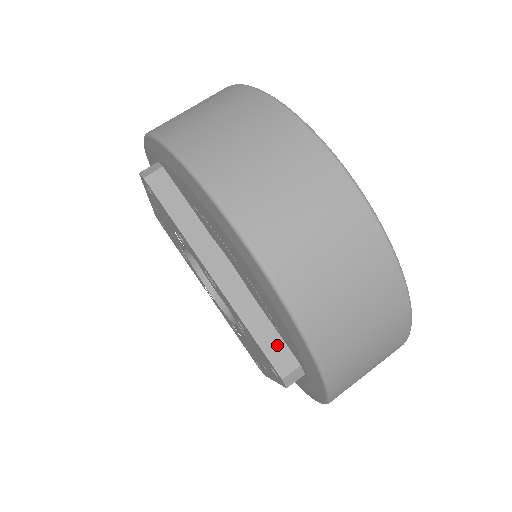
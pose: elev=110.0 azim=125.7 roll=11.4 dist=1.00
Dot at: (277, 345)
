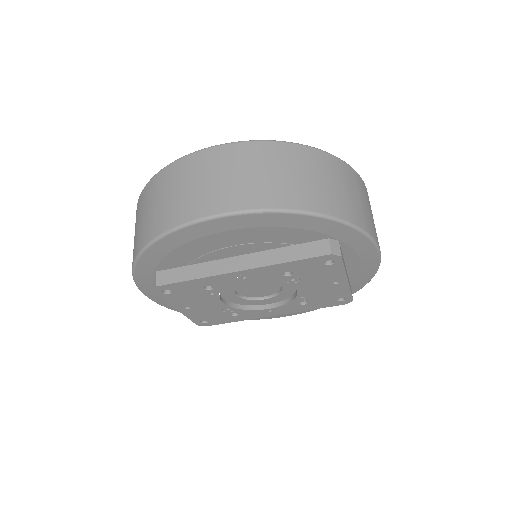
Dot at: (307, 248)
